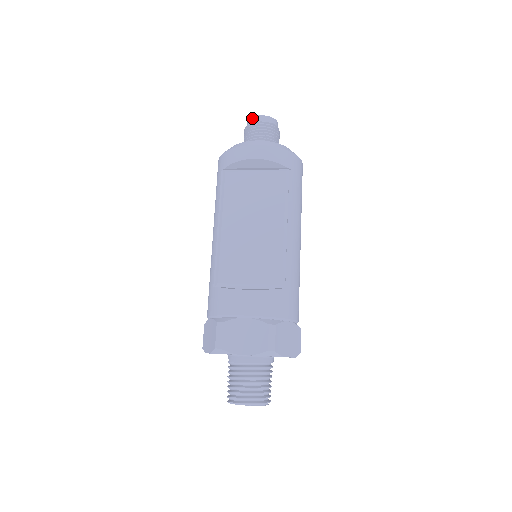
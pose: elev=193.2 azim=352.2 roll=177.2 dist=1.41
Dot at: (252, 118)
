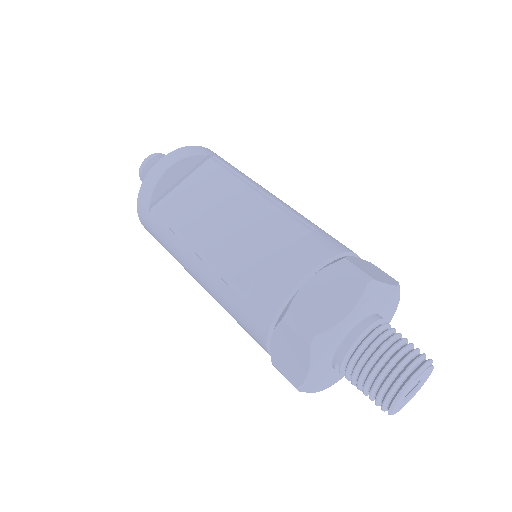
Dot at: (141, 167)
